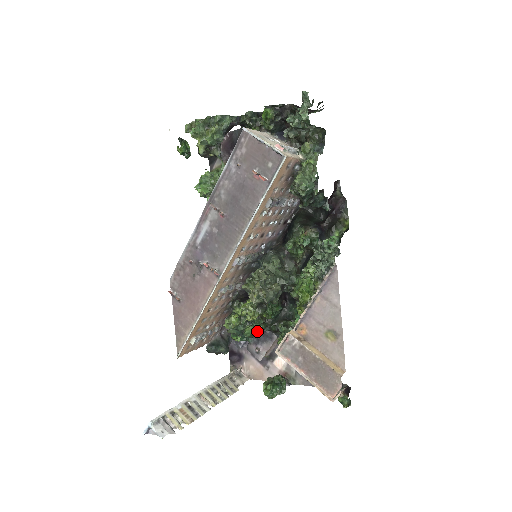
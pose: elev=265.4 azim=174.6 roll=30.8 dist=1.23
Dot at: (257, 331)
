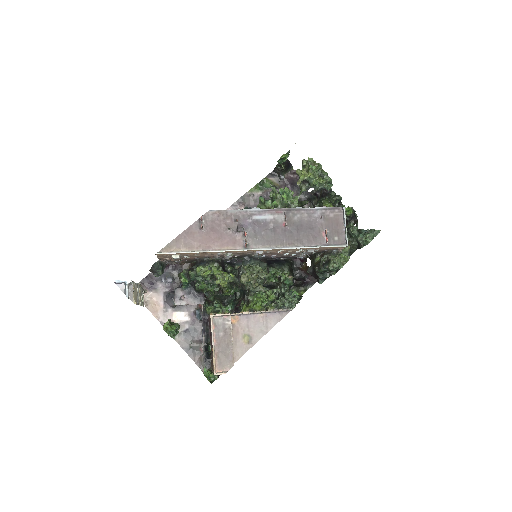
Dot at: (205, 291)
